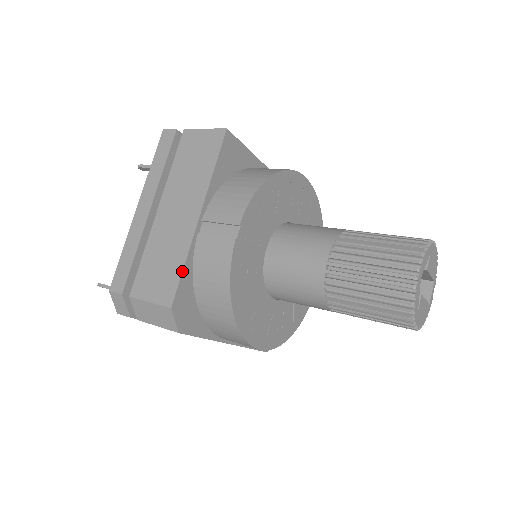
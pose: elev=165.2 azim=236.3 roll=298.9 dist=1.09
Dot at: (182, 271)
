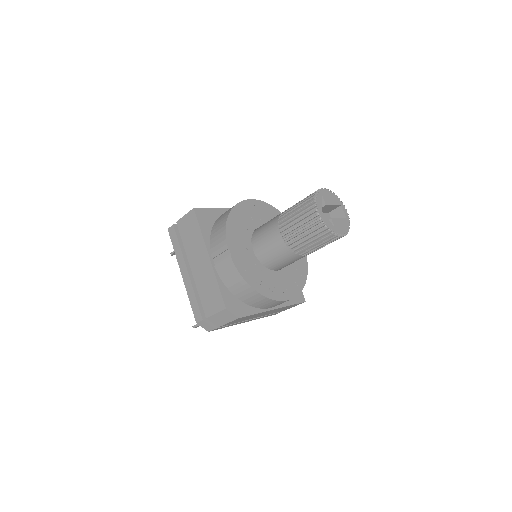
Dot at: (219, 288)
